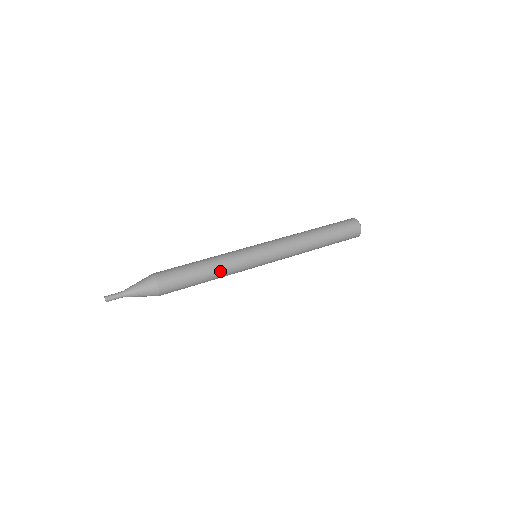
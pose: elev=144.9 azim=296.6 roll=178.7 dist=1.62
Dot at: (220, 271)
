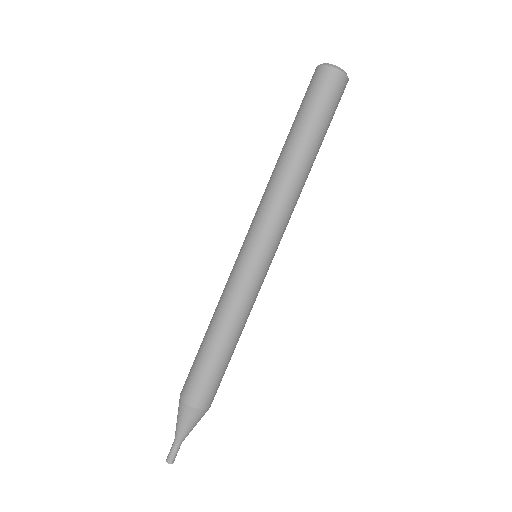
Dot at: (238, 324)
